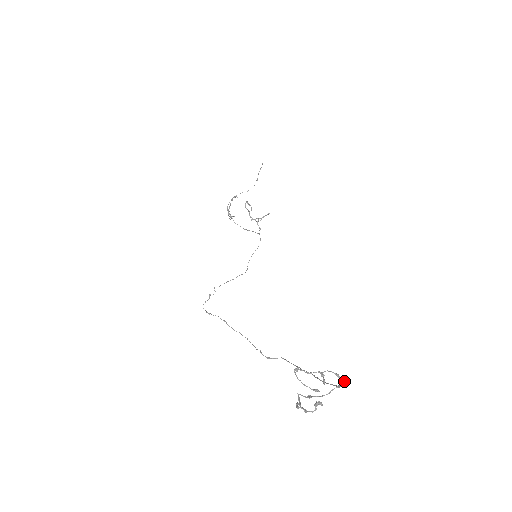
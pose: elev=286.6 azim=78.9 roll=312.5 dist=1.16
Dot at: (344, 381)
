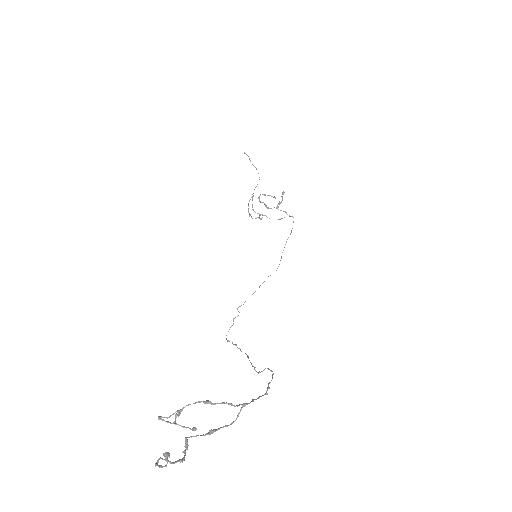
Dot at: (226, 403)
